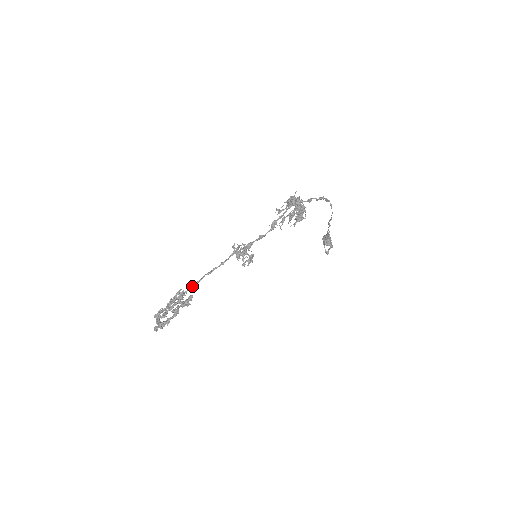
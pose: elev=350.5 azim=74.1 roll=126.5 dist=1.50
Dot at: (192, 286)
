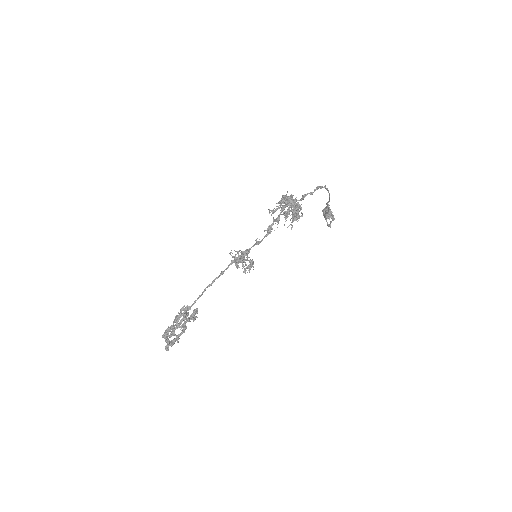
Dot at: (195, 301)
